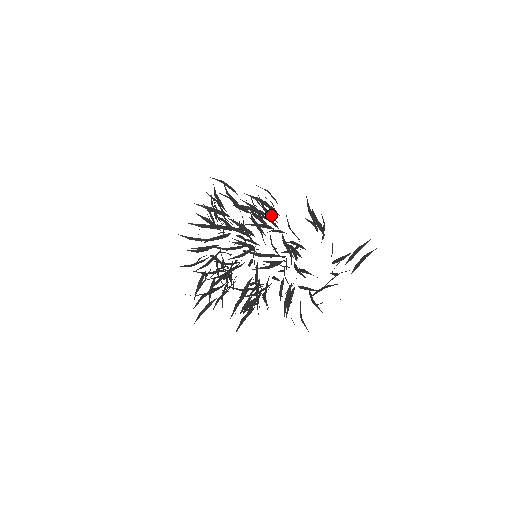
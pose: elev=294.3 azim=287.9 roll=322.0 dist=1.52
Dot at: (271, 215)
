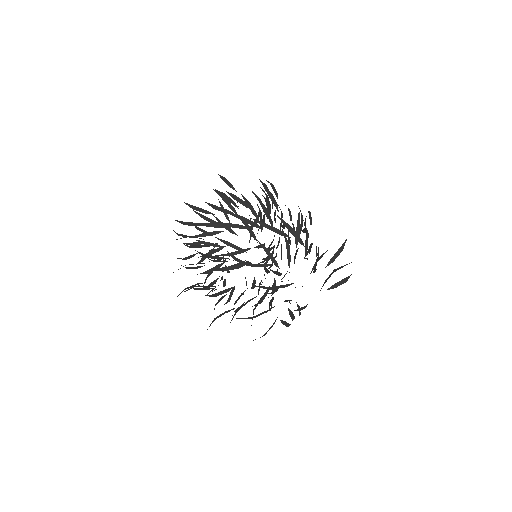
Dot at: occluded
